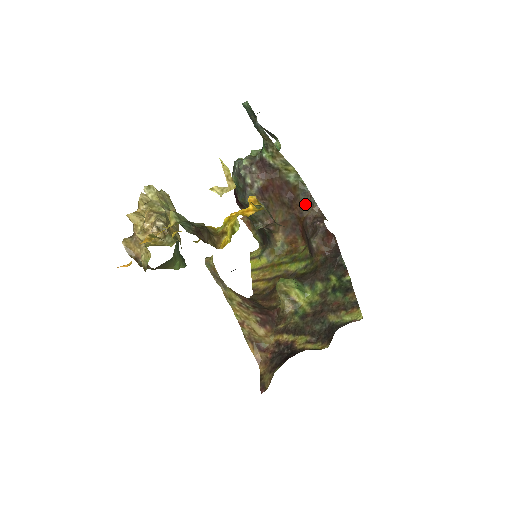
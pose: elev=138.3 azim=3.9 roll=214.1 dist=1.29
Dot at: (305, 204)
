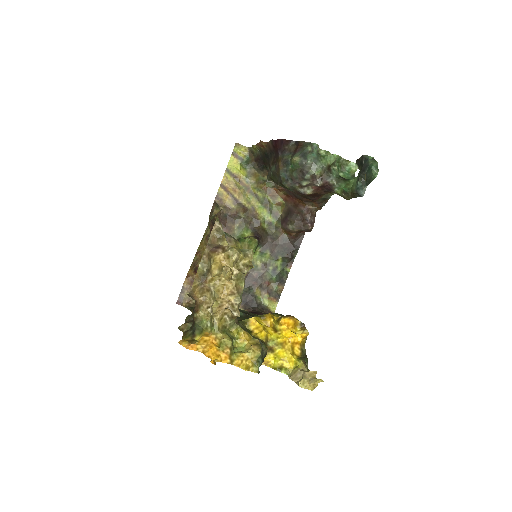
Dot at: (316, 202)
